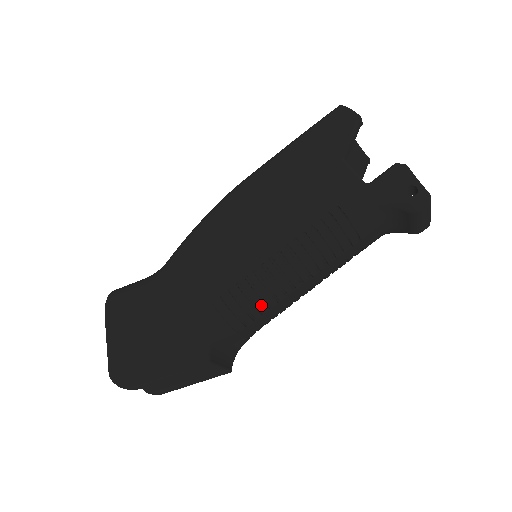
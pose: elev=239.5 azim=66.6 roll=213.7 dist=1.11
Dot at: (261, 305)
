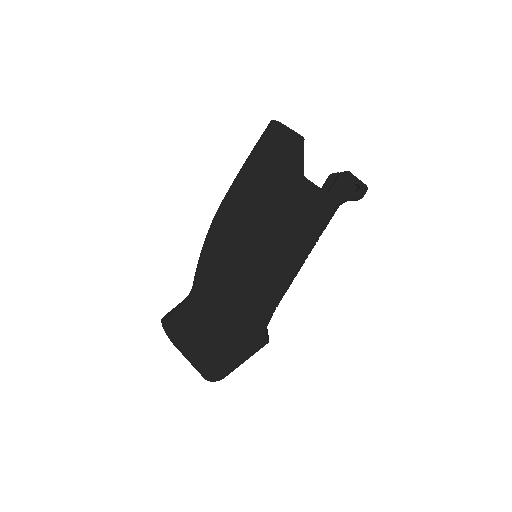
Dot at: (284, 294)
